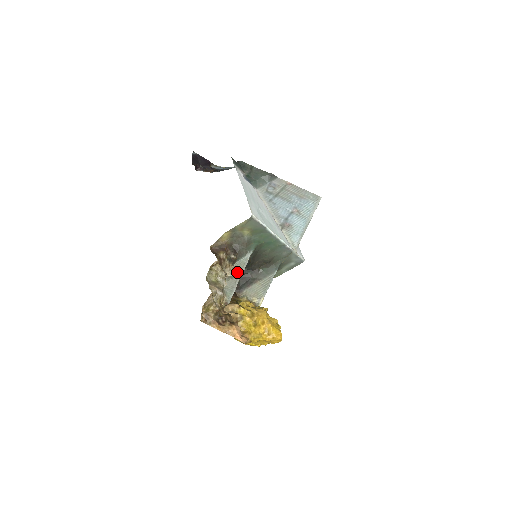
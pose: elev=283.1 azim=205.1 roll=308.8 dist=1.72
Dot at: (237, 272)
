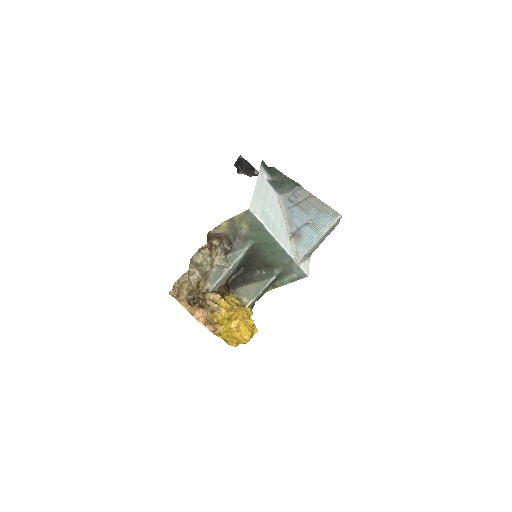
Dot at: (226, 263)
